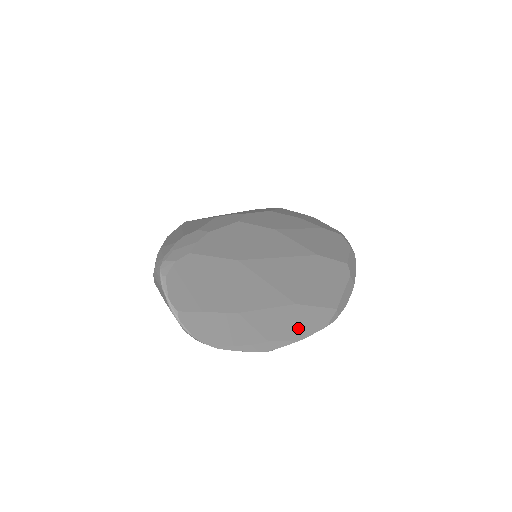
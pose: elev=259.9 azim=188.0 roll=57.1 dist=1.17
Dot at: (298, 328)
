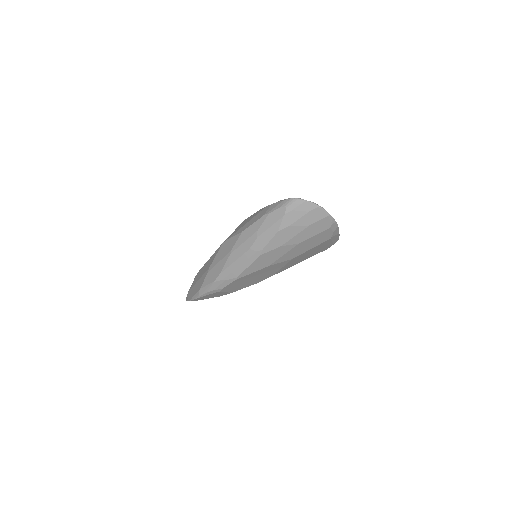
Dot at: occluded
